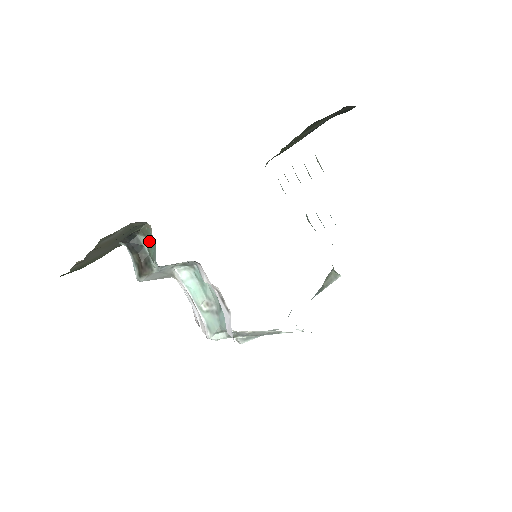
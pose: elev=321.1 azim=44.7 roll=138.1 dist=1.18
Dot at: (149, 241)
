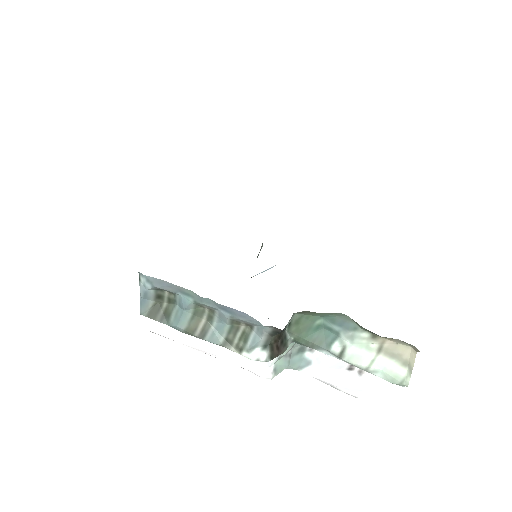
Dot at: (306, 320)
